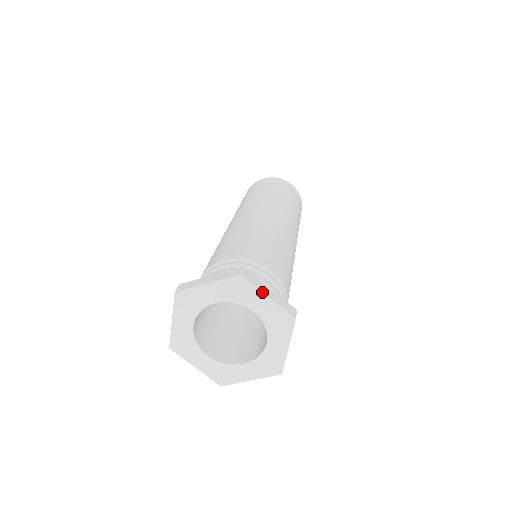
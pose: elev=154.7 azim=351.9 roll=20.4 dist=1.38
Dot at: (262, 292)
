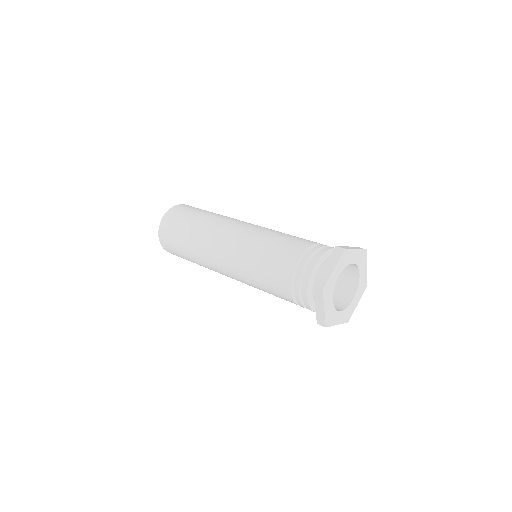
Dot at: occluded
